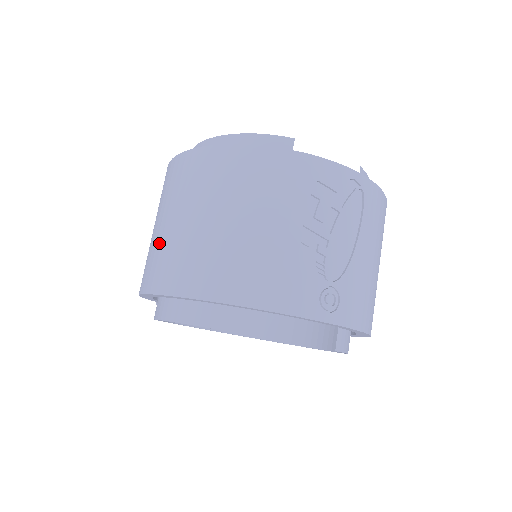
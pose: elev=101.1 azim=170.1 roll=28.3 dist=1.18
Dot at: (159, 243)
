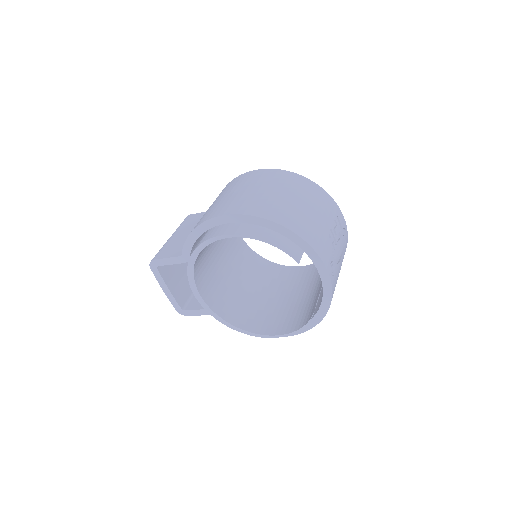
Dot at: (245, 197)
